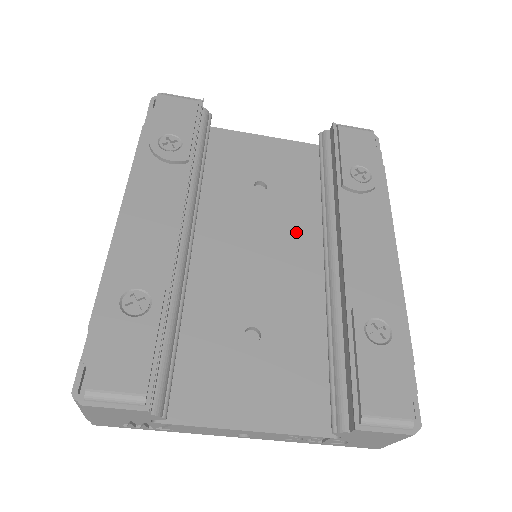
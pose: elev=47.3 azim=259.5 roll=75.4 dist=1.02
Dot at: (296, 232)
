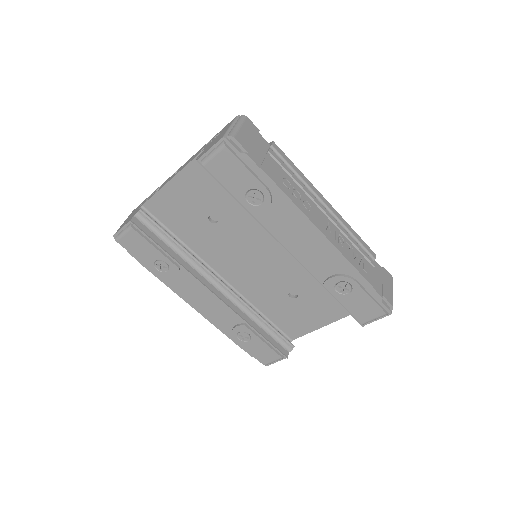
Dot at: (259, 232)
